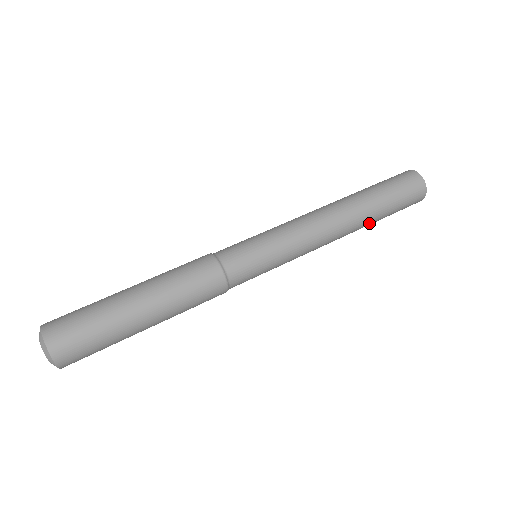
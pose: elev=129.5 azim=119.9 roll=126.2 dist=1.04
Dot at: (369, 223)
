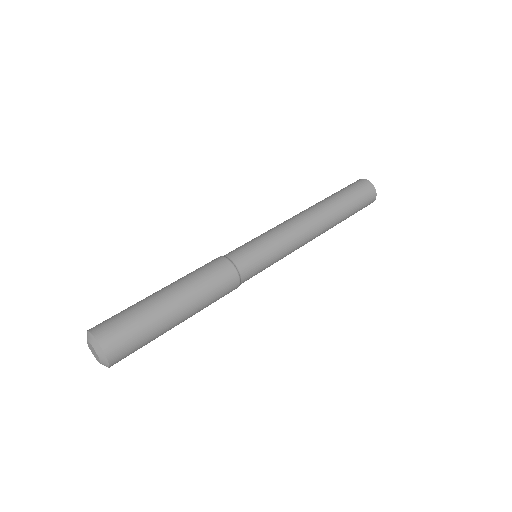
Dot at: (339, 220)
